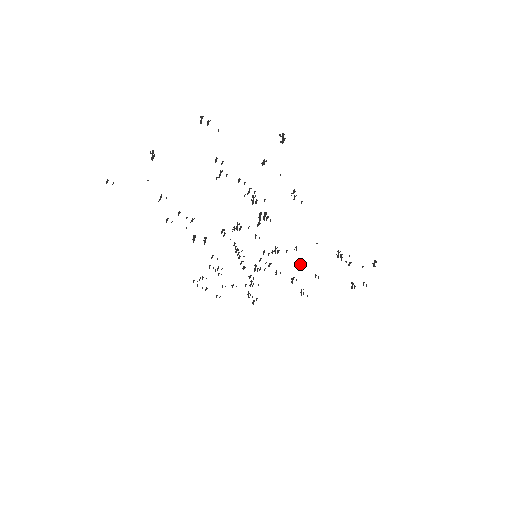
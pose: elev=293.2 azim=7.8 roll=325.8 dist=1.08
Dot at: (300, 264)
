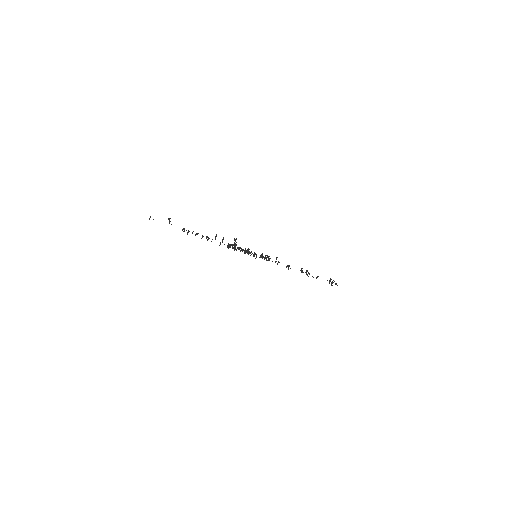
Dot at: (287, 266)
